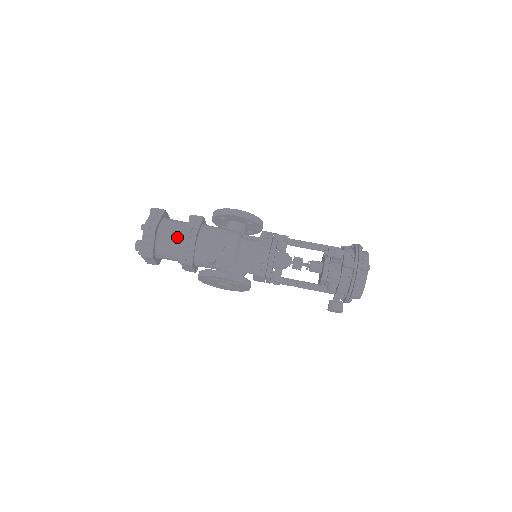
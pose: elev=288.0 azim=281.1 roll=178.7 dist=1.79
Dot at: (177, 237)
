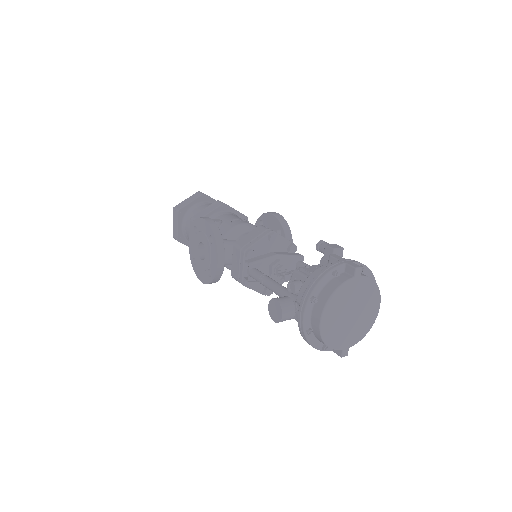
Dot at: occluded
